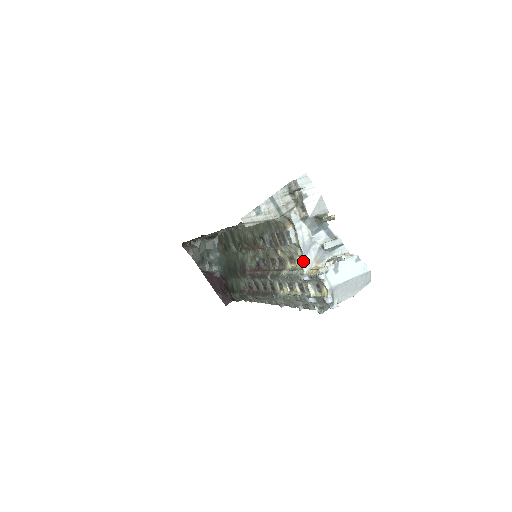
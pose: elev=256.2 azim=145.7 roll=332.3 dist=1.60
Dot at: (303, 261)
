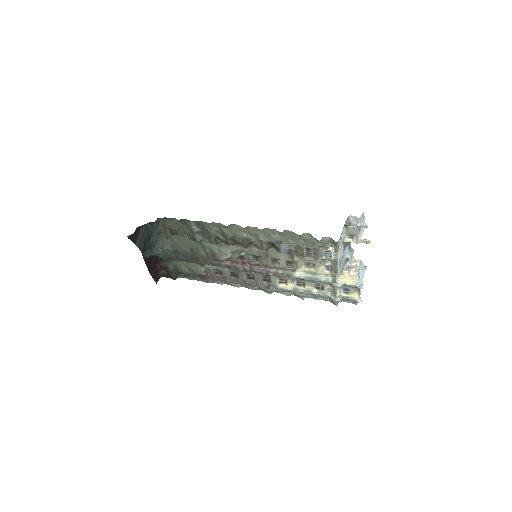
Dot at: (328, 269)
